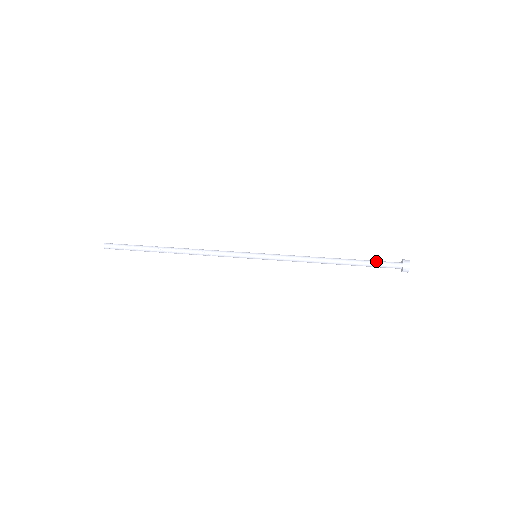
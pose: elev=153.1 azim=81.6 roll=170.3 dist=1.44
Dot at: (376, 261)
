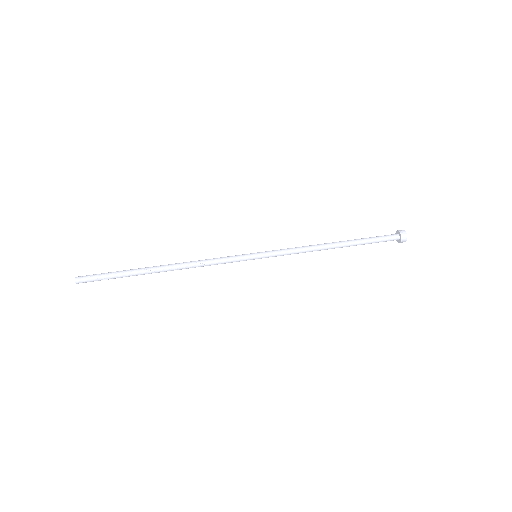
Dot at: (375, 237)
